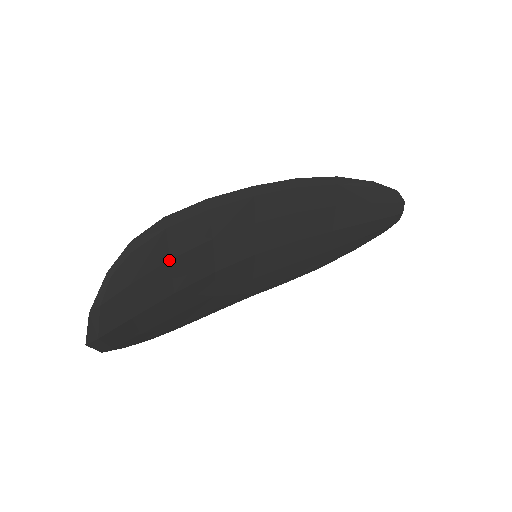
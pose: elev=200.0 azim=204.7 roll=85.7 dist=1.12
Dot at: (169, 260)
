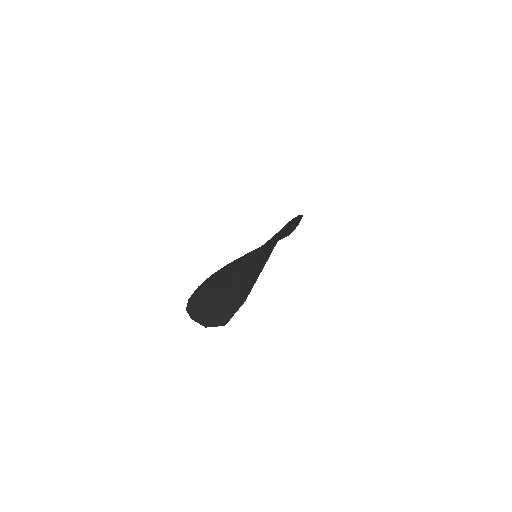
Dot at: occluded
